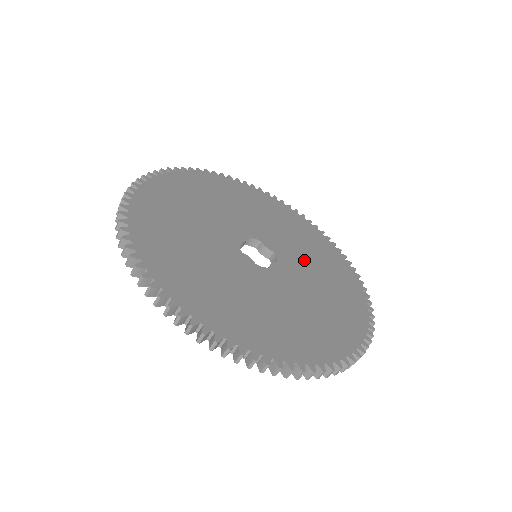
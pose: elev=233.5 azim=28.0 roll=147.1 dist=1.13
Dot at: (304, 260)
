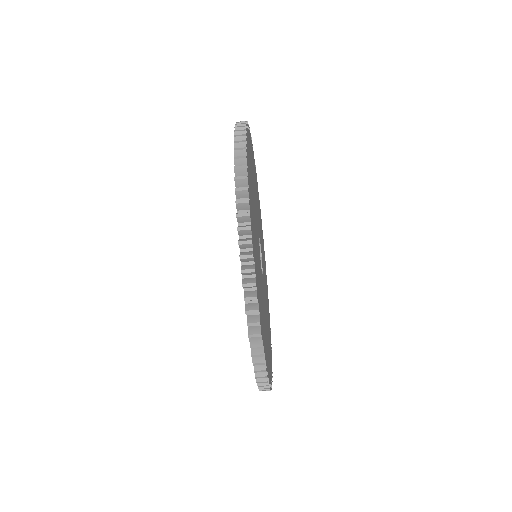
Dot at: occluded
